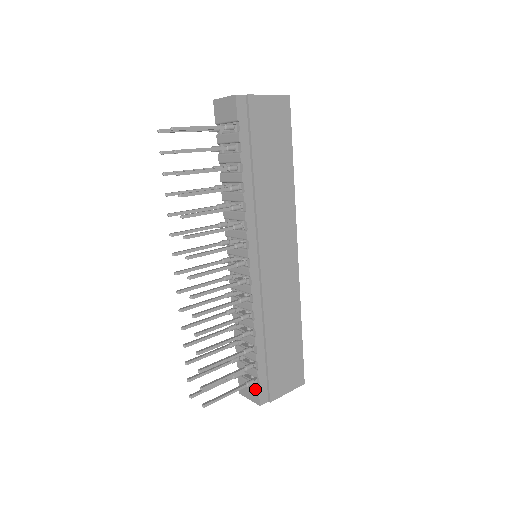
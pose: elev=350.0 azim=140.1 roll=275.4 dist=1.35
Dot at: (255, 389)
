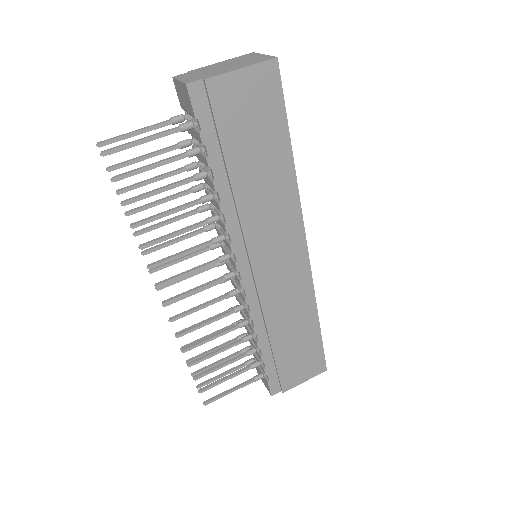
Dot at: (266, 381)
